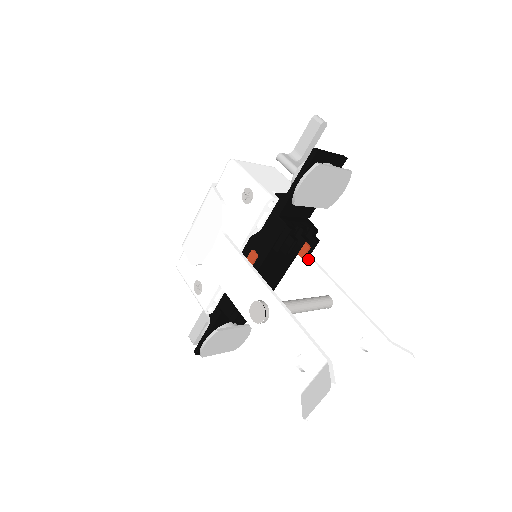
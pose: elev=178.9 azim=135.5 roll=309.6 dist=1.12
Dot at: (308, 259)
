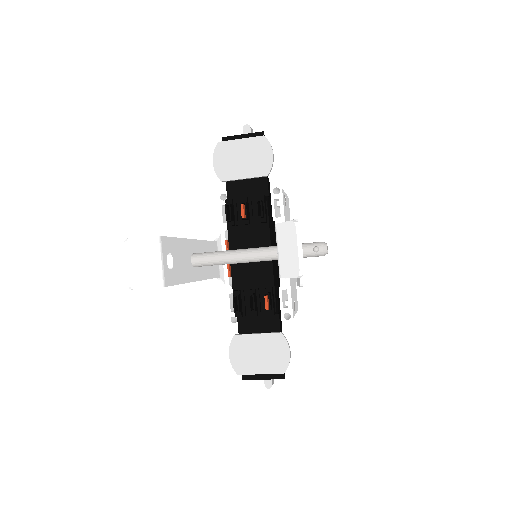
Dot at: occluded
